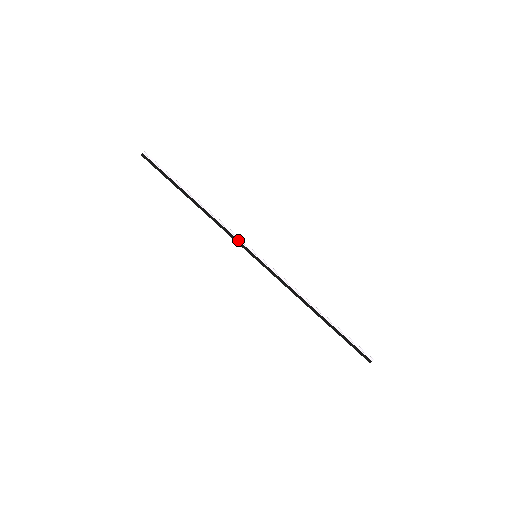
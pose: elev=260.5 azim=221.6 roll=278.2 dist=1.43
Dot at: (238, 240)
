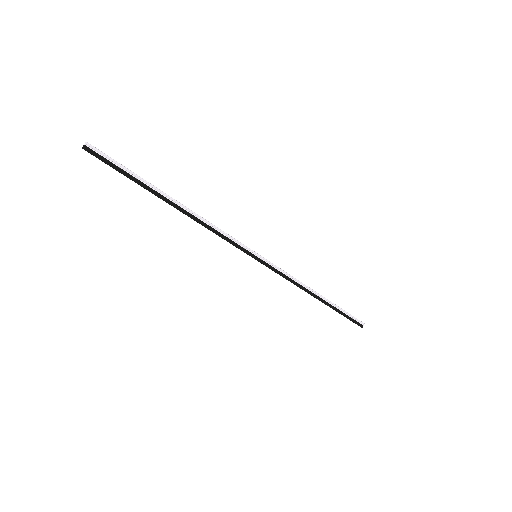
Dot at: (235, 242)
